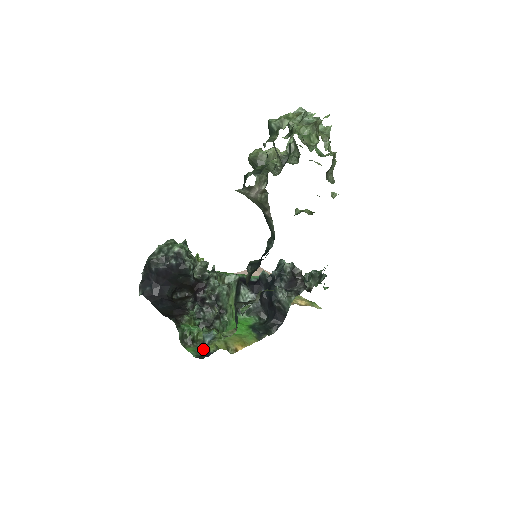
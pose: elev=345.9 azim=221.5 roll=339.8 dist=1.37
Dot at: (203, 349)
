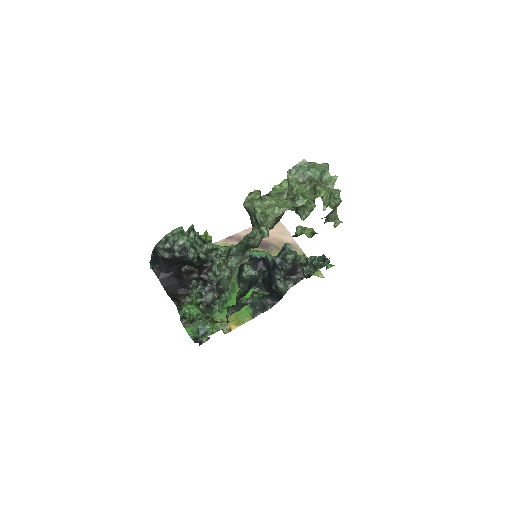
Dot at: occluded
